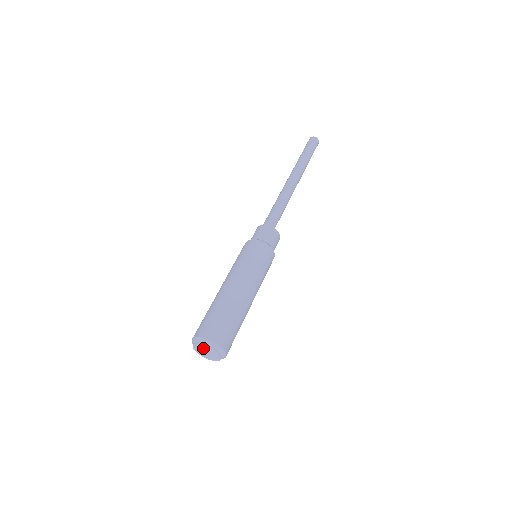
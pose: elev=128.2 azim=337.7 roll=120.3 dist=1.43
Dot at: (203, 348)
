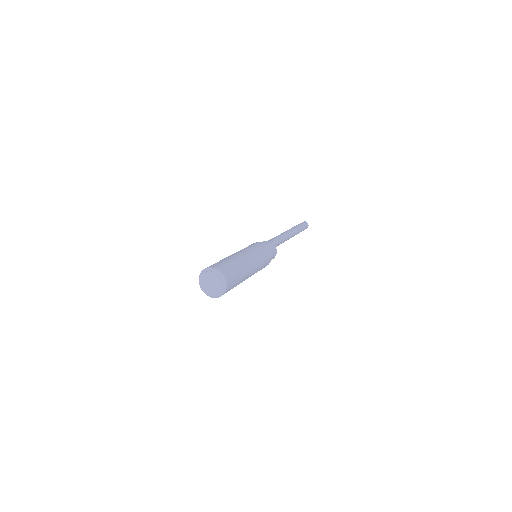
Dot at: (205, 280)
